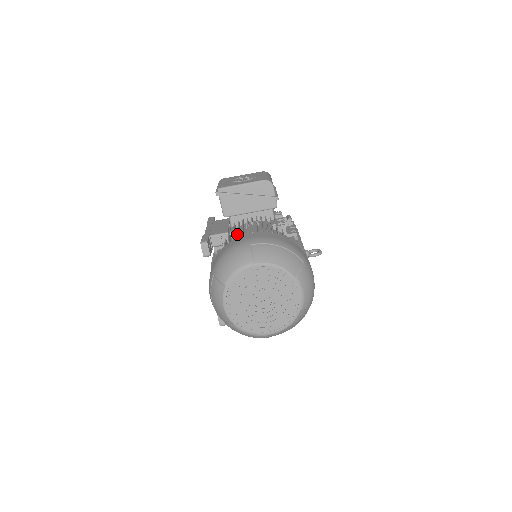
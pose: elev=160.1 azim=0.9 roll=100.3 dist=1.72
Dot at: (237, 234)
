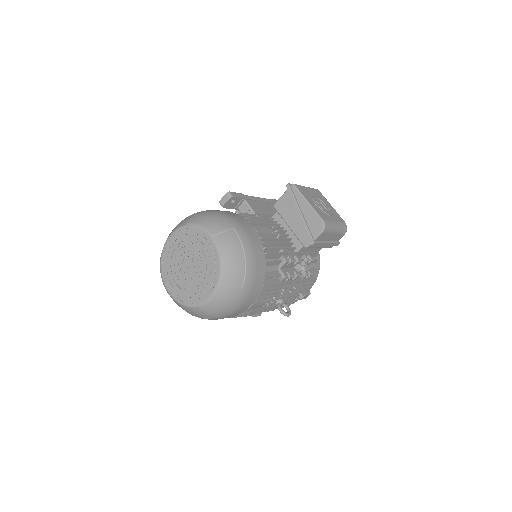
Dot at: occluded
